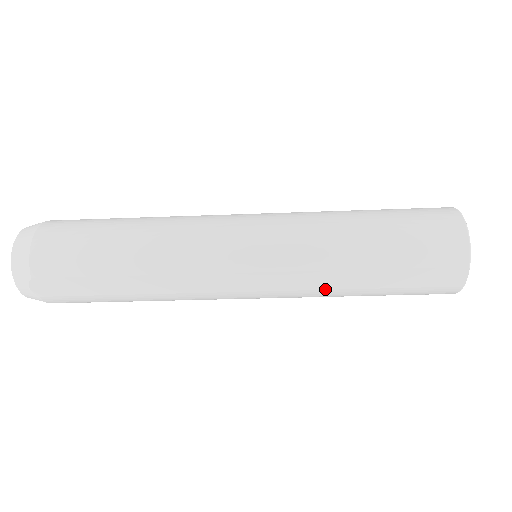
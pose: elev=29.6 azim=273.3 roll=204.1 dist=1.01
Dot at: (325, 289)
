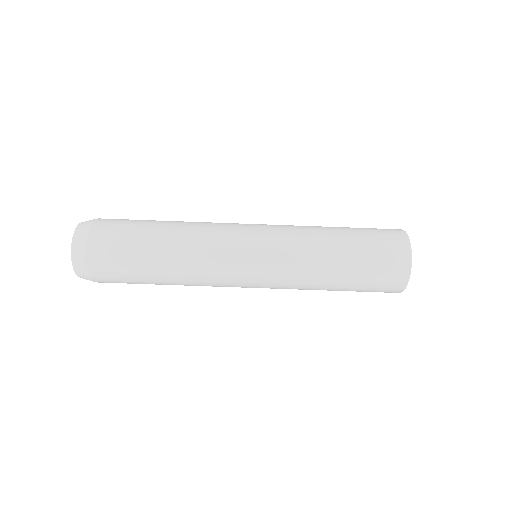
Dot at: (307, 278)
